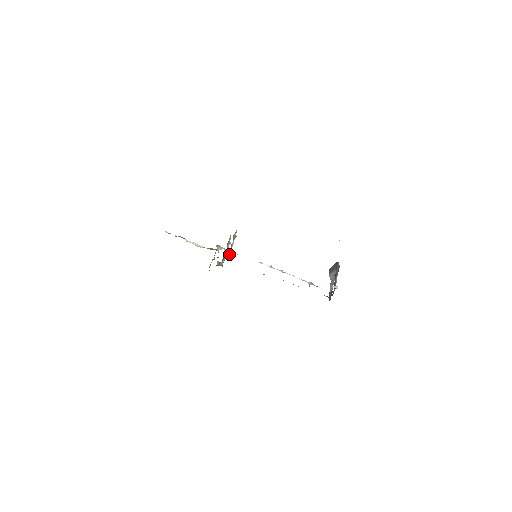
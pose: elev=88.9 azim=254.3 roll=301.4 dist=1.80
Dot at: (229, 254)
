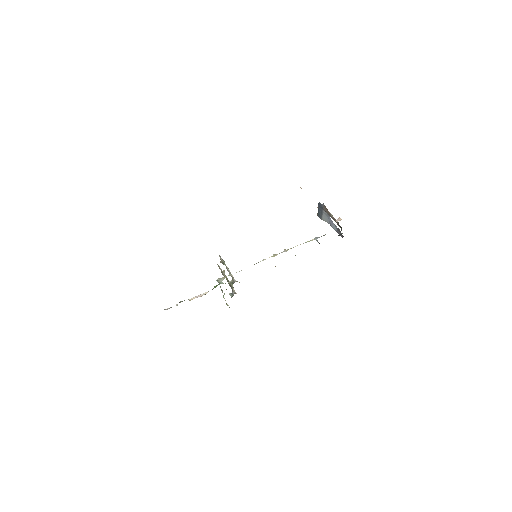
Dot at: (233, 278)
